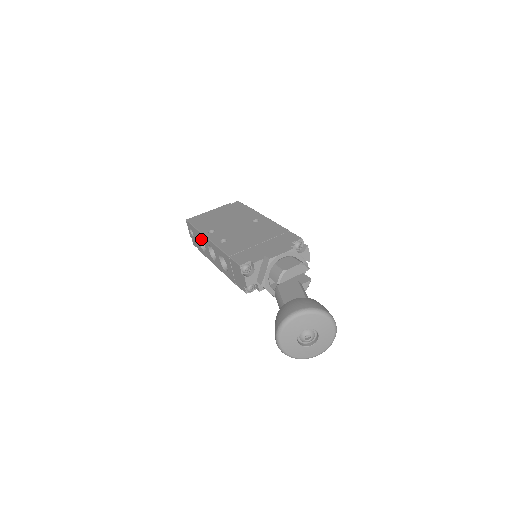
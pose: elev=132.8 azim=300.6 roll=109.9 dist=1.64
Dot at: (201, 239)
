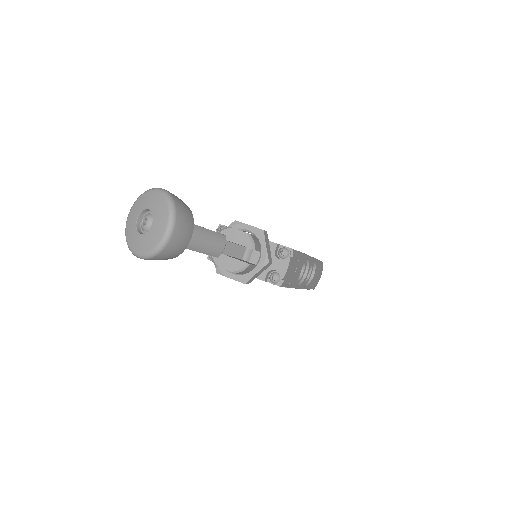
Dot at: occluded
